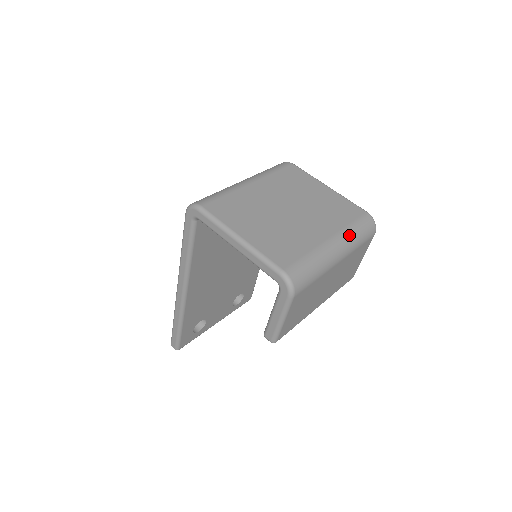
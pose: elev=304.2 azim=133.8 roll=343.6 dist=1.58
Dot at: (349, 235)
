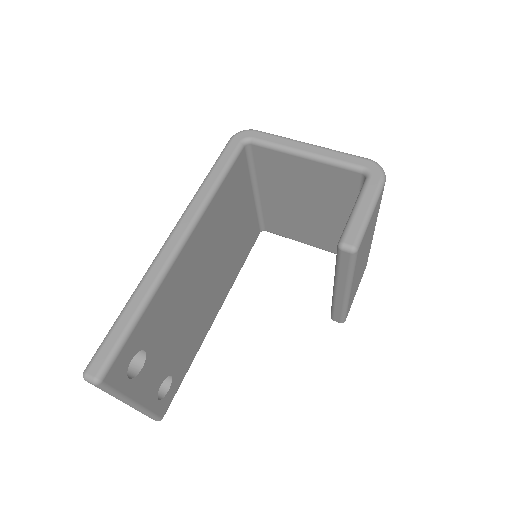
Dot at: occluded
